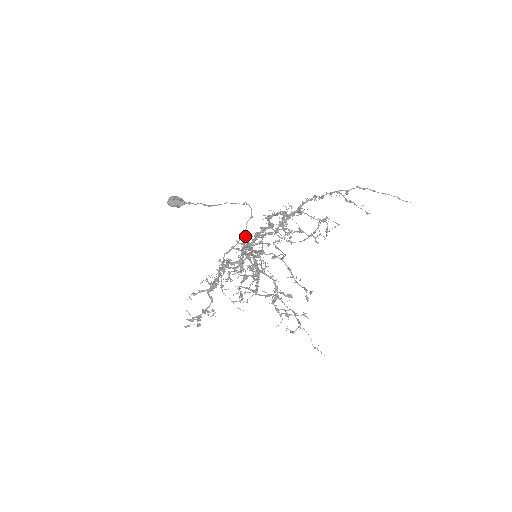
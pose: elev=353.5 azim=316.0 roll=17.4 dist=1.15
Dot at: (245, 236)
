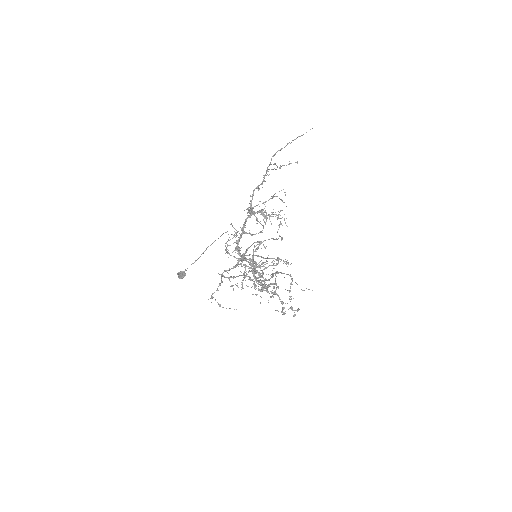
Dot at: occluded
